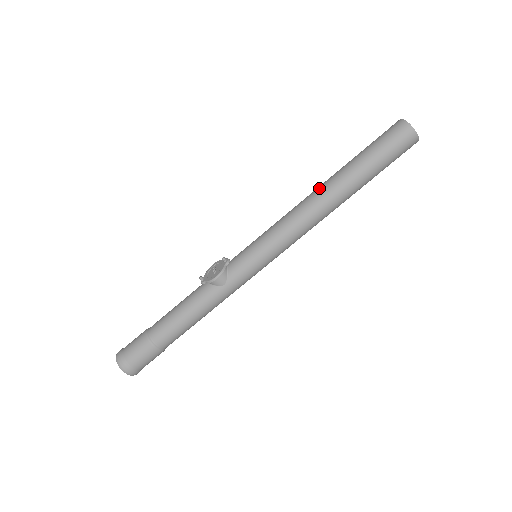
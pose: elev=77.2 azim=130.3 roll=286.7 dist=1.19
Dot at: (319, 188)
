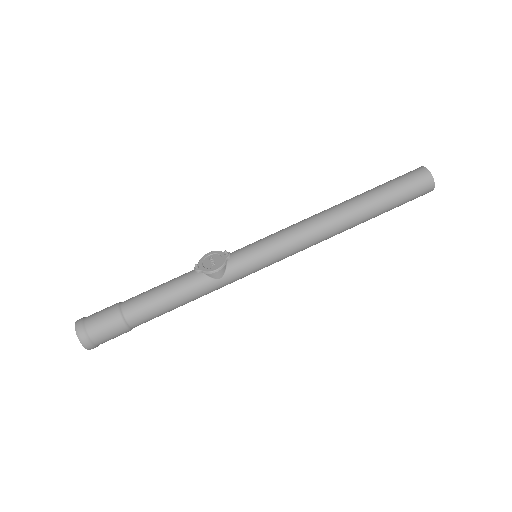
Dot at: (337, 208)
